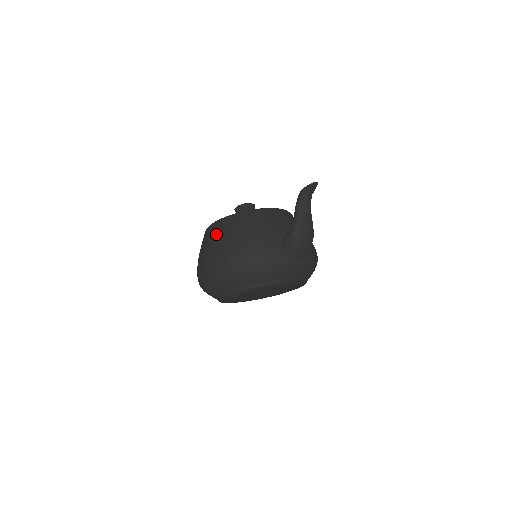
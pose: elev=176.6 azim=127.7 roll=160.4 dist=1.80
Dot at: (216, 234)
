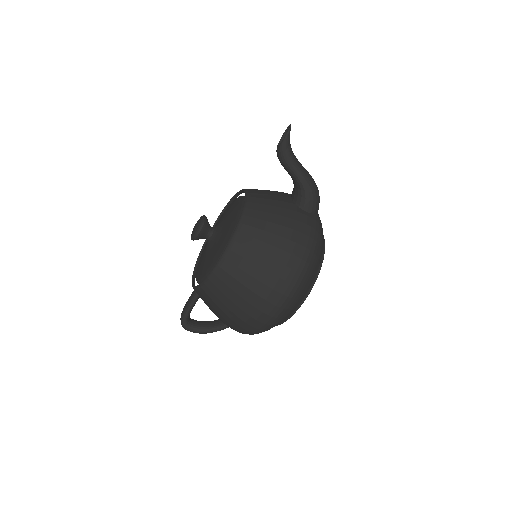
Dot at: (245, 265)
